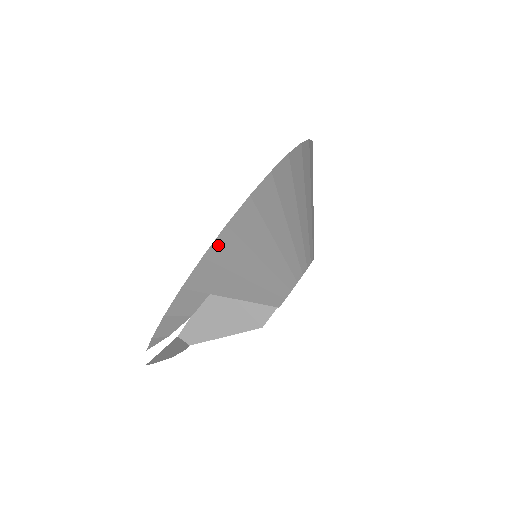
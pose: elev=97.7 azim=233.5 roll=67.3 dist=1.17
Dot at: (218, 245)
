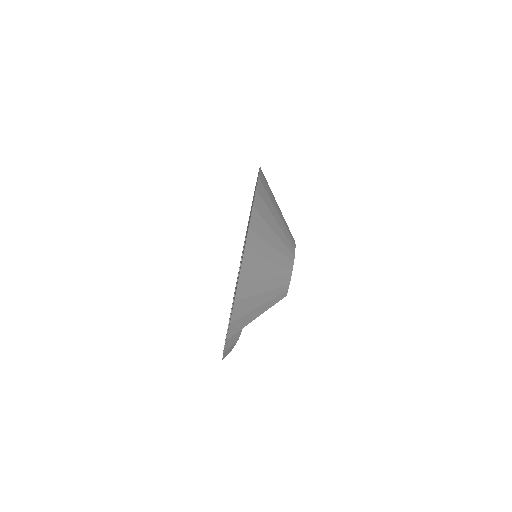
Dot at: (235, 312)
